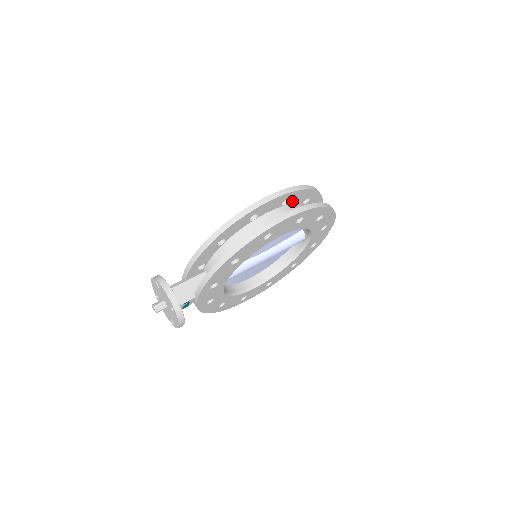
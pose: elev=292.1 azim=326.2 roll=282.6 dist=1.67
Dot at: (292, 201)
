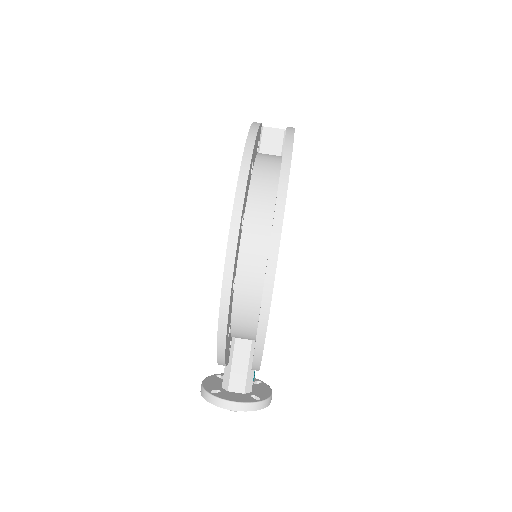
Dot at: occluded
